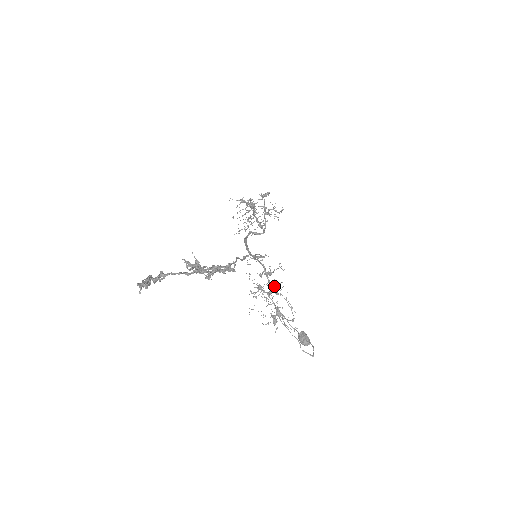
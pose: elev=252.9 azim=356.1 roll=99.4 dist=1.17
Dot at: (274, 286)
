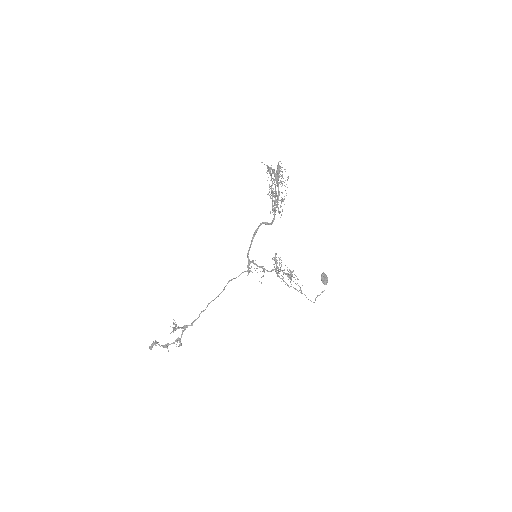
Dot at: (276, 269)
